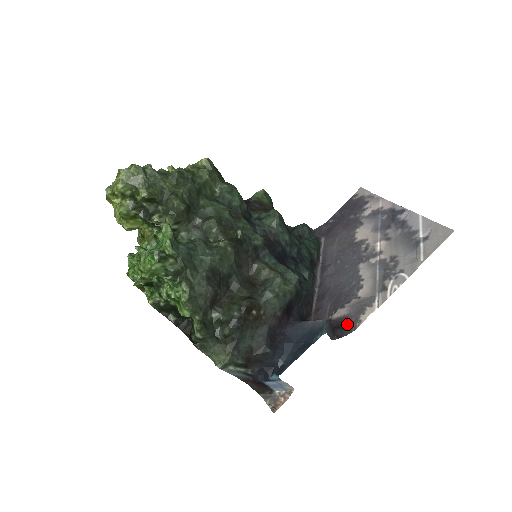
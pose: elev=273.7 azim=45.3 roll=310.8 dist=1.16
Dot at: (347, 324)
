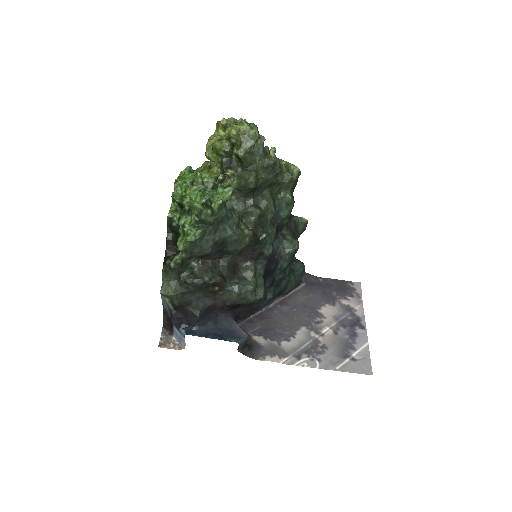
Dot at: (256, 351)
